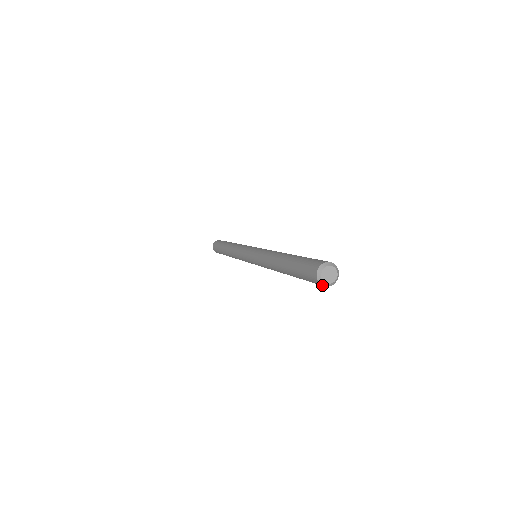
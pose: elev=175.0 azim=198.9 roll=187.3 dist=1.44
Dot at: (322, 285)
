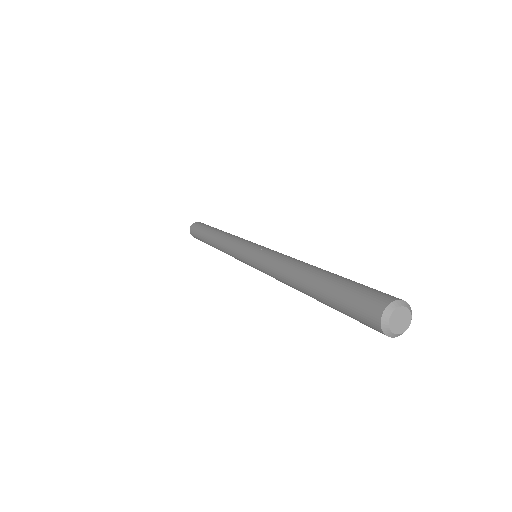
Dot at: (383, 332)
